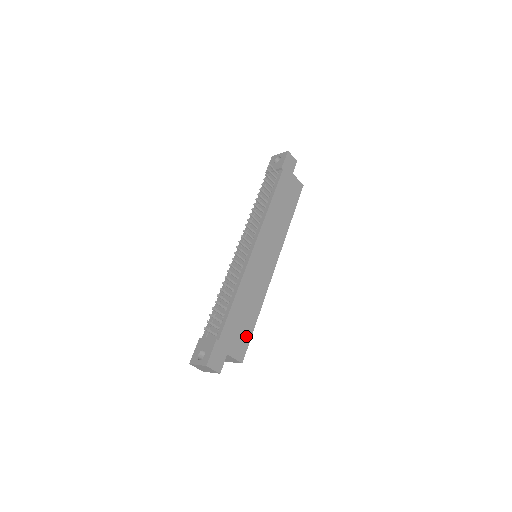
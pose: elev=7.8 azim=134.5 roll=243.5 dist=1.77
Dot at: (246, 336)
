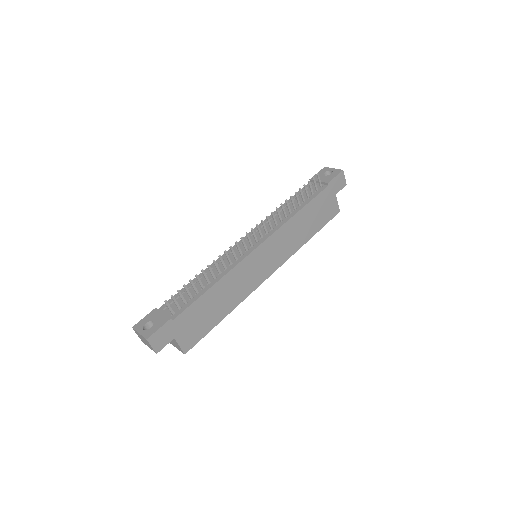
Dot at: (203, 330)
